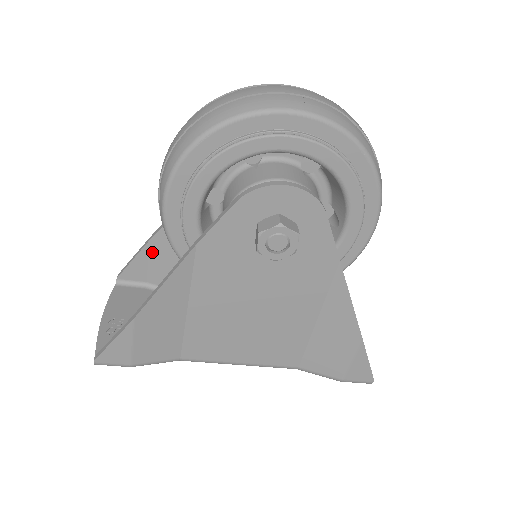
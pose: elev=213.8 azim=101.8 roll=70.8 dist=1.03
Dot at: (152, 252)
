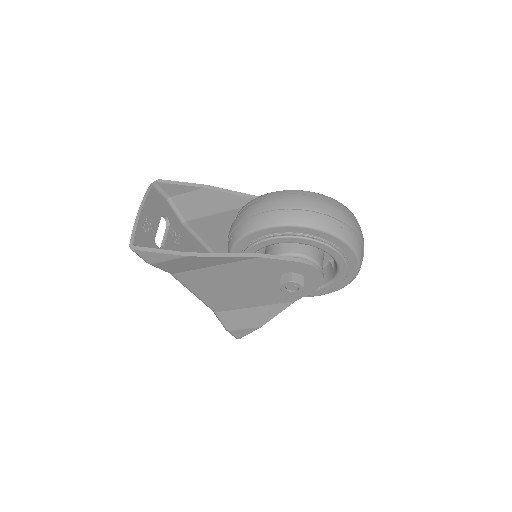
Dot at: (196, 192)
